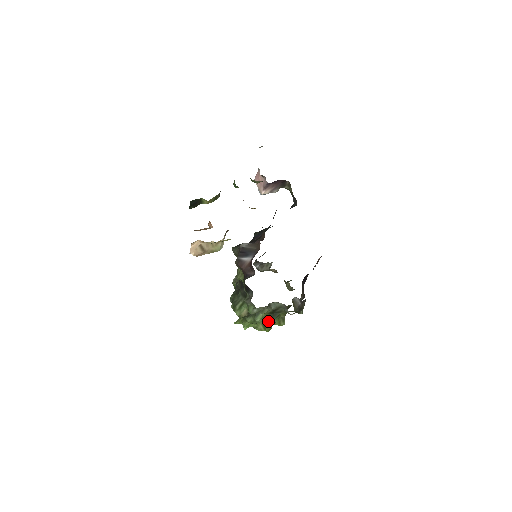
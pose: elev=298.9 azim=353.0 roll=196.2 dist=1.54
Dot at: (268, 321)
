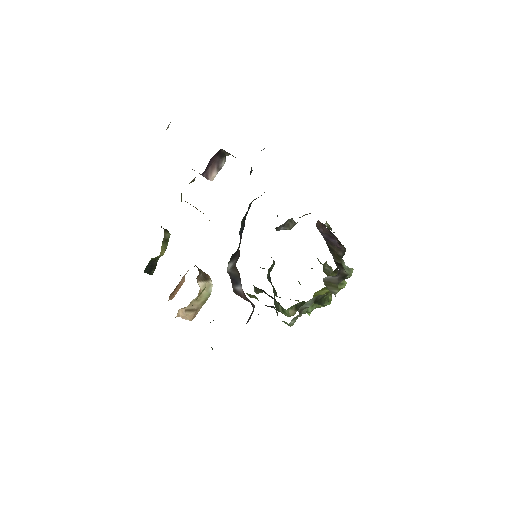
Dot at: occluded
